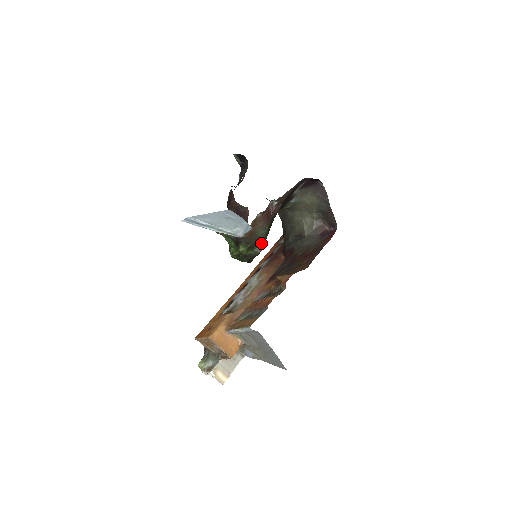
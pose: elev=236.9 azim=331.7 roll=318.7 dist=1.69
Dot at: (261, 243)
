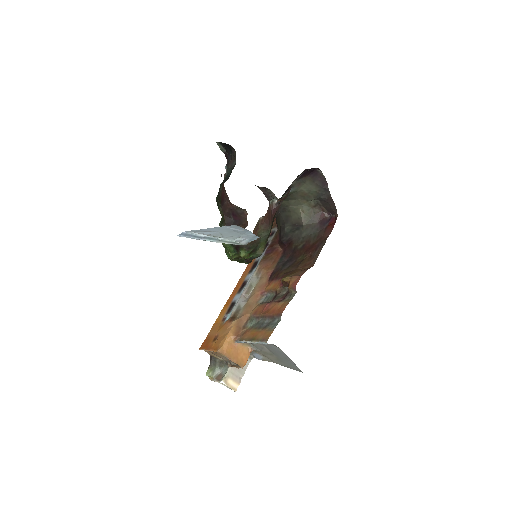
Dot at: (263, 245)
